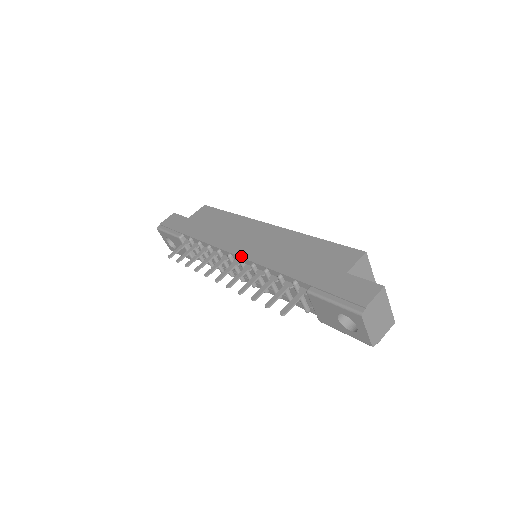
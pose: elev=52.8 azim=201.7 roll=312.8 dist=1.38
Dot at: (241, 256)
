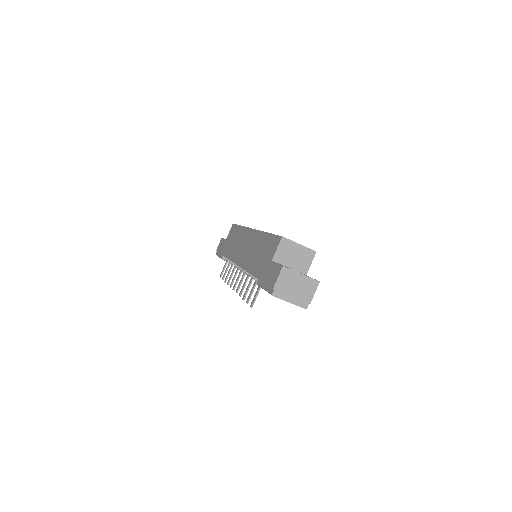
Dot at: (238, 265)
